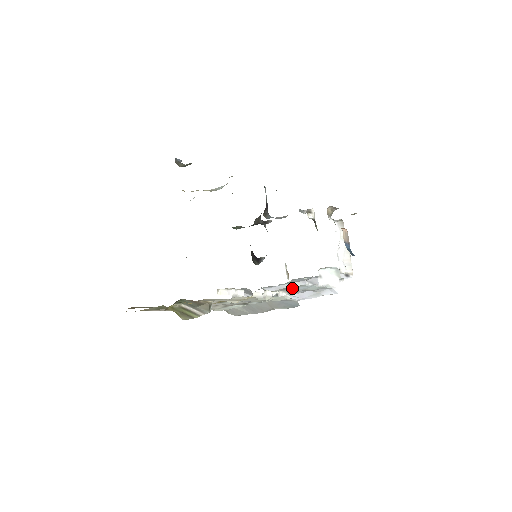
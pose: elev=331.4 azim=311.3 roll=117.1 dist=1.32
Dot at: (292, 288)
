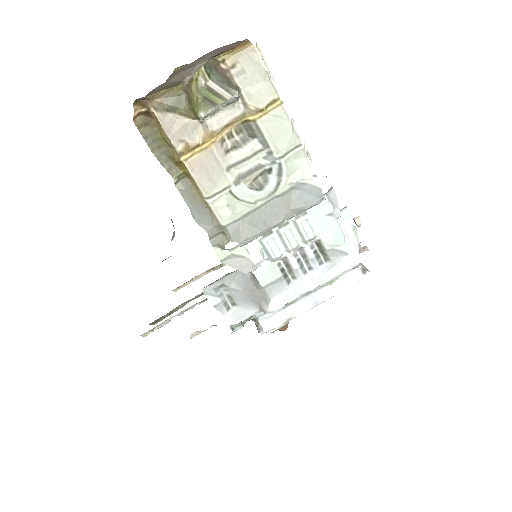
Dot at: (309, 215)
